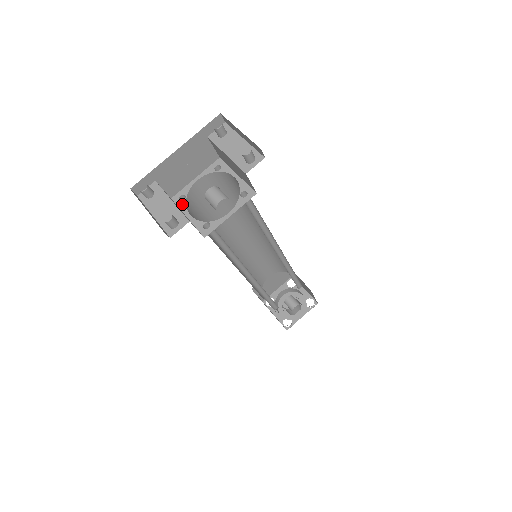
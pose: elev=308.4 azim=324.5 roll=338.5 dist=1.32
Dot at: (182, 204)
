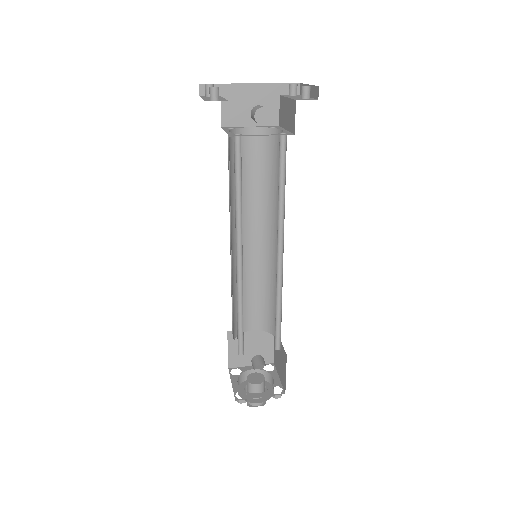
Dot at: (228, 129)
